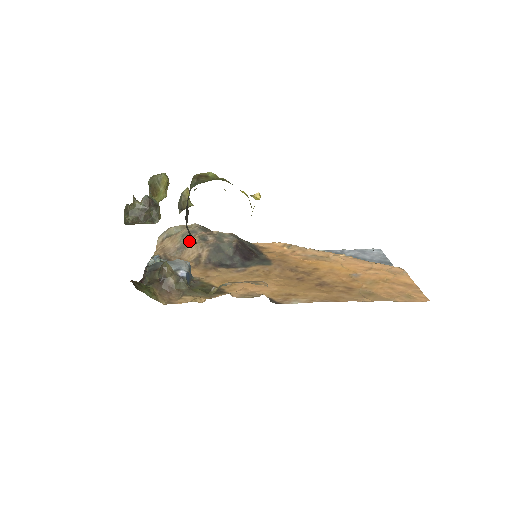
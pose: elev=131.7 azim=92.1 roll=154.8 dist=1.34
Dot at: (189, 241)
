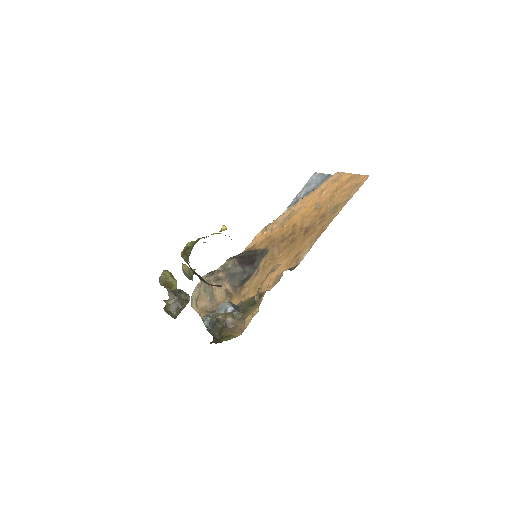
Dot at: (211, 289)
